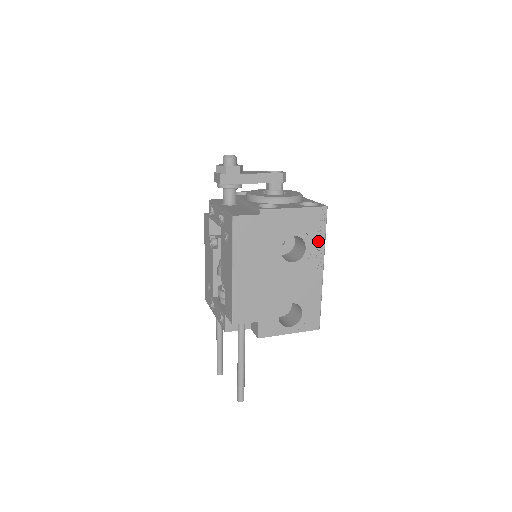
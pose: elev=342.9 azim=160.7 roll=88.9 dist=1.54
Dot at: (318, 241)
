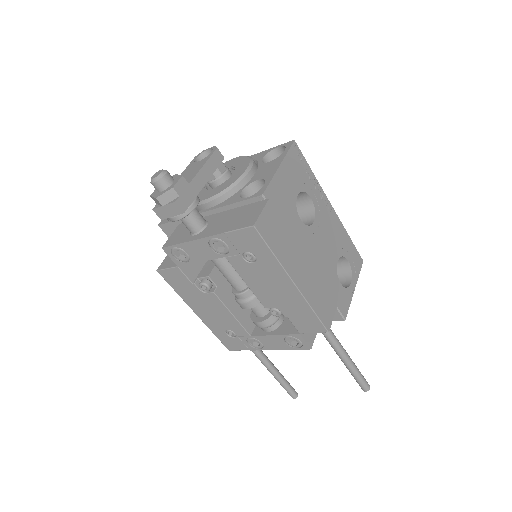
Dot at: (312, 182)
